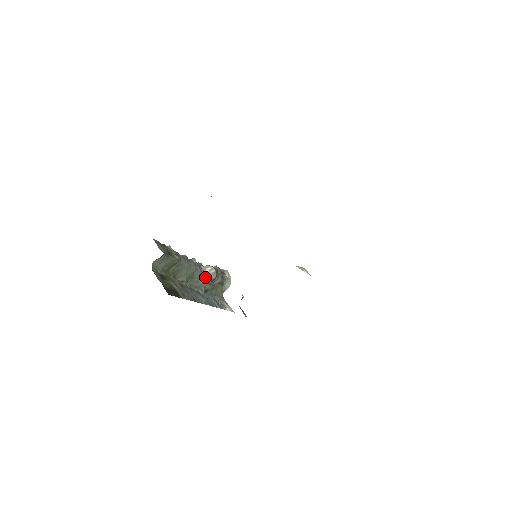
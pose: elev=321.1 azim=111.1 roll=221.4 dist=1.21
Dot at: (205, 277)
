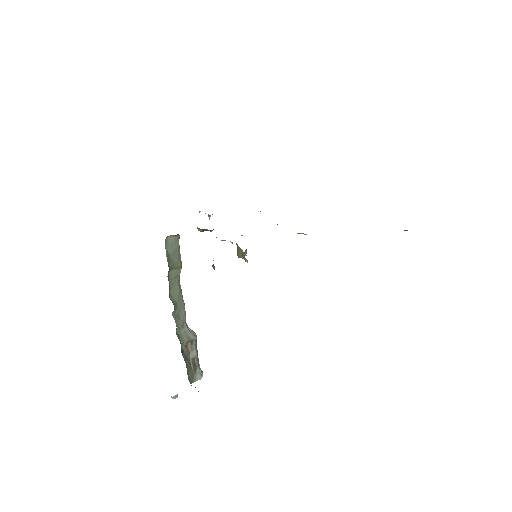
Dot at: (187, 331)
